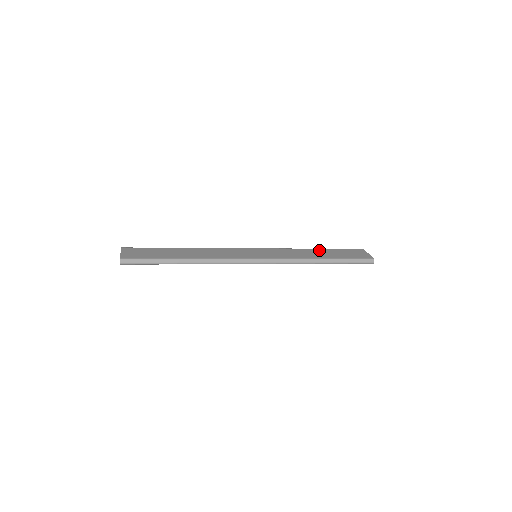
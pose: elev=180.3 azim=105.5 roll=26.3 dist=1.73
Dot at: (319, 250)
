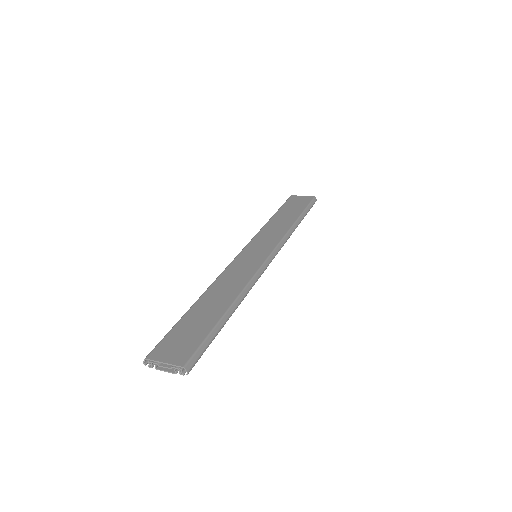
Dot at: (277, 216)
